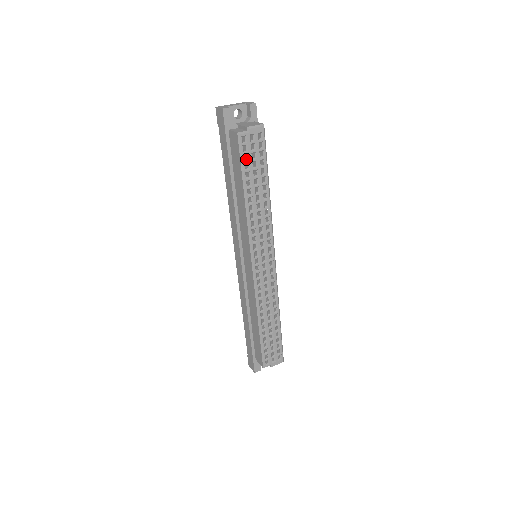
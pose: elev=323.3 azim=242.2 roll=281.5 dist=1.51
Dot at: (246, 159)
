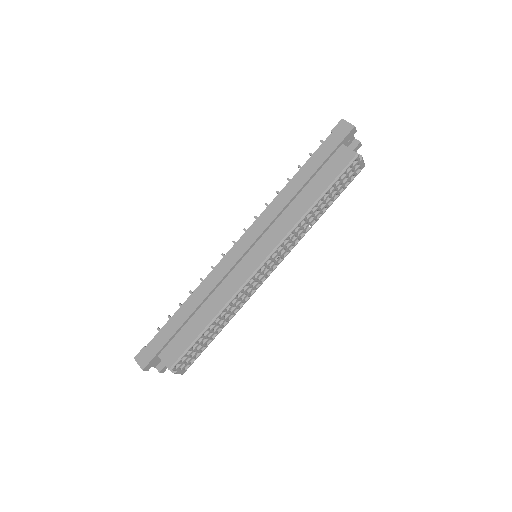
Dot at: (341, 176)
